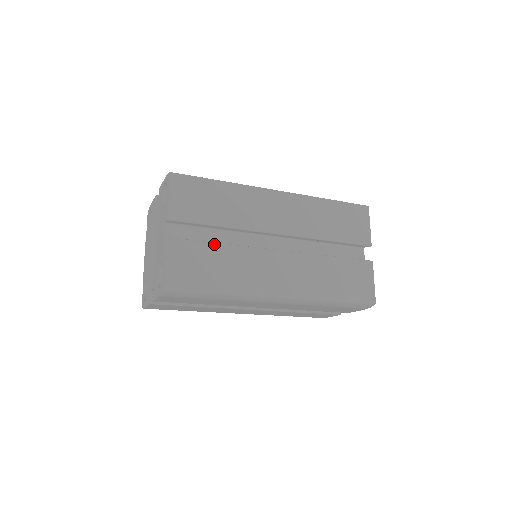
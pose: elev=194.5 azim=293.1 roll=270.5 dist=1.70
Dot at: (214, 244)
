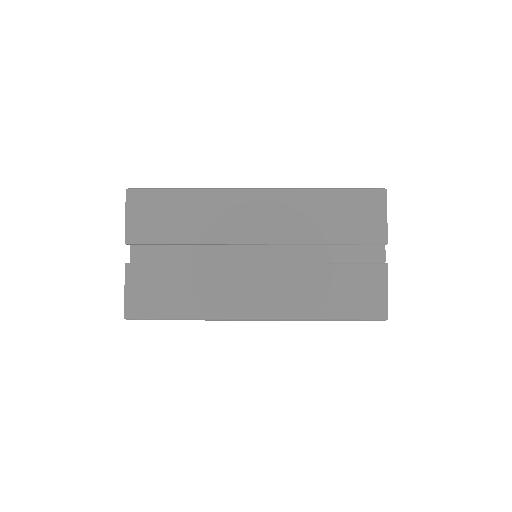
Dot at: (176, 265)
